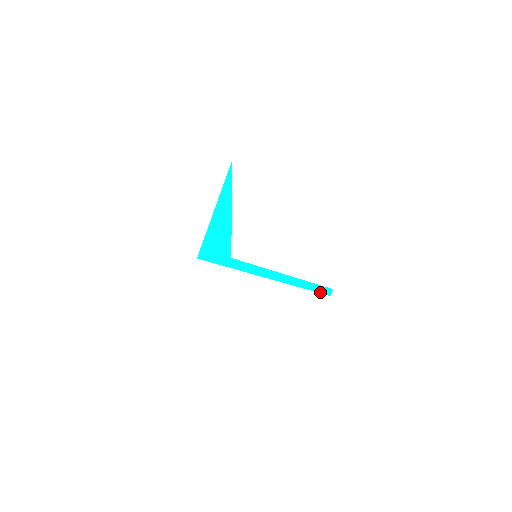
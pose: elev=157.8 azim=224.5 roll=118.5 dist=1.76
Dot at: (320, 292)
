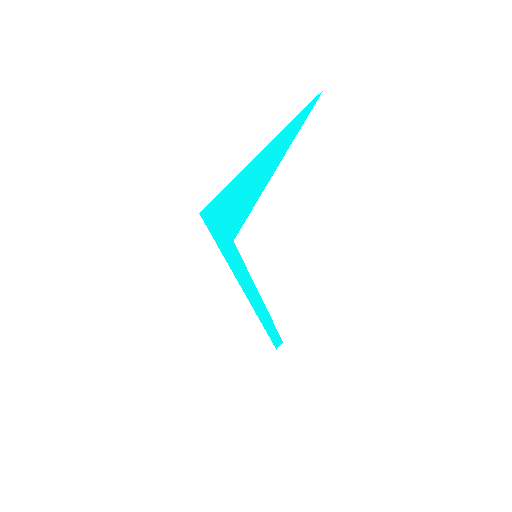
Dot at: (272, 340)
